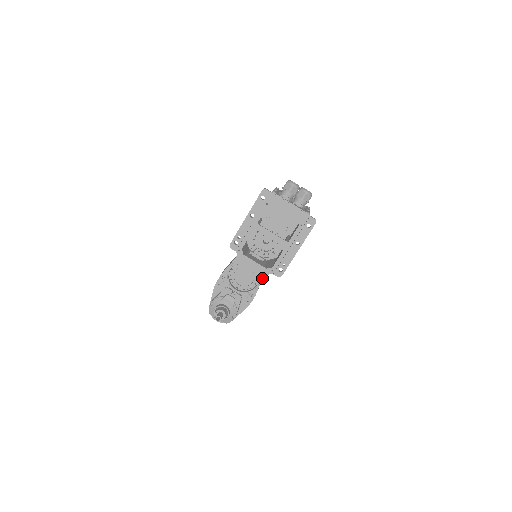
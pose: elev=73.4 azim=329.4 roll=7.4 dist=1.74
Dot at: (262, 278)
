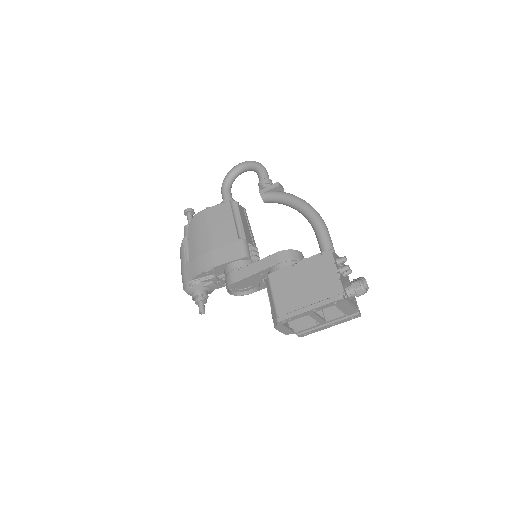
Dot at: occluded
